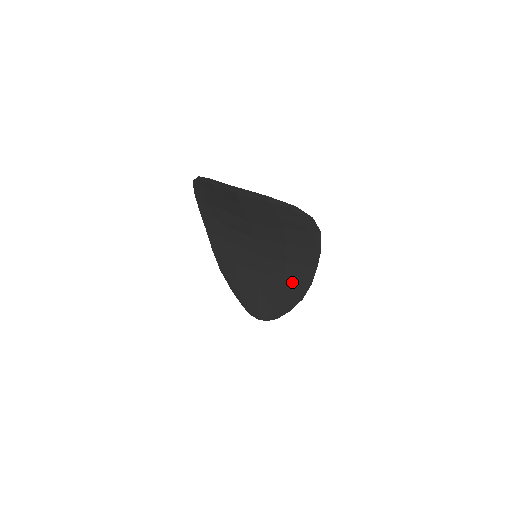
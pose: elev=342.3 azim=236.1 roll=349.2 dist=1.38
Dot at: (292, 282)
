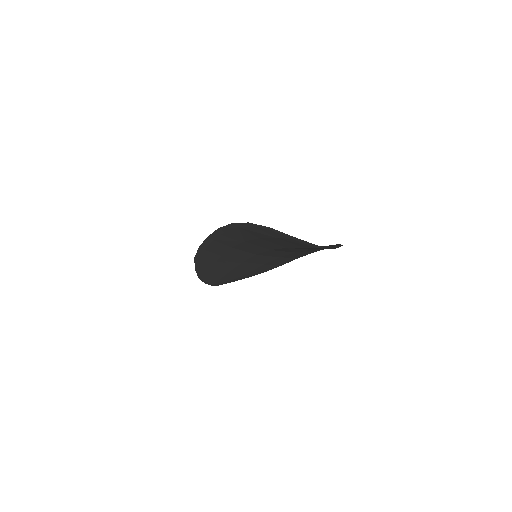
Dot at: (269, 265)
